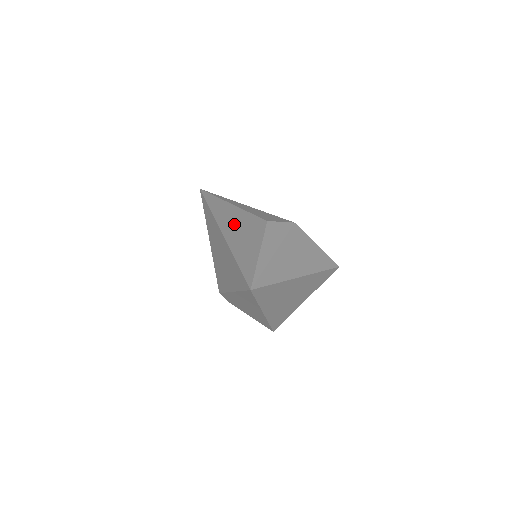
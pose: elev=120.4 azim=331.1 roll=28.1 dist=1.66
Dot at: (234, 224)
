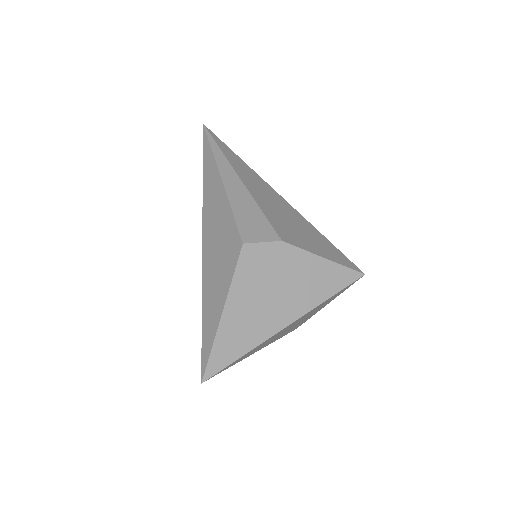
Dot at: (214, 229)
